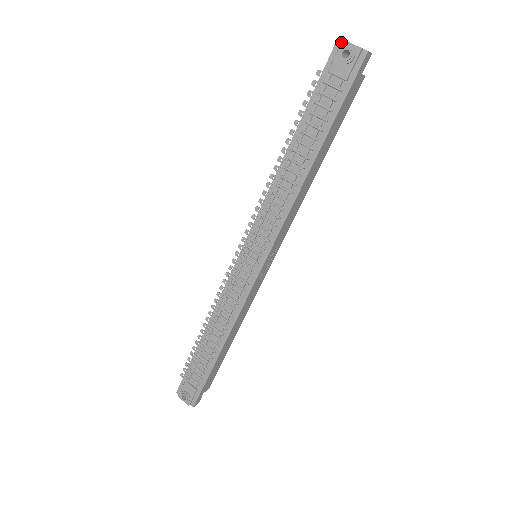
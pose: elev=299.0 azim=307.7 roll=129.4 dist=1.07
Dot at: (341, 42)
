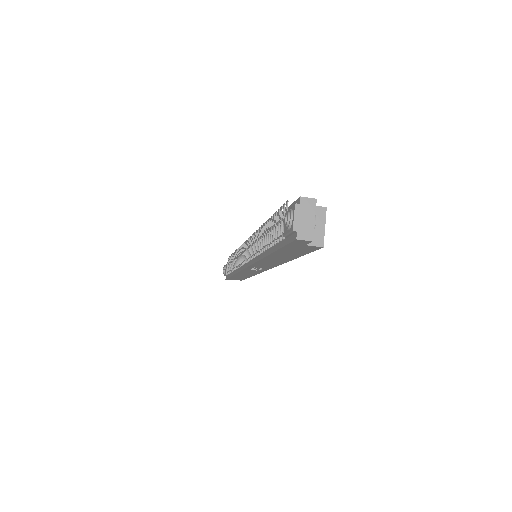
Dot at: occluded
